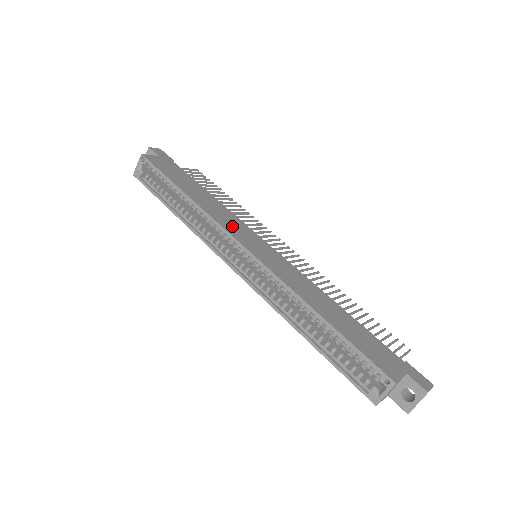
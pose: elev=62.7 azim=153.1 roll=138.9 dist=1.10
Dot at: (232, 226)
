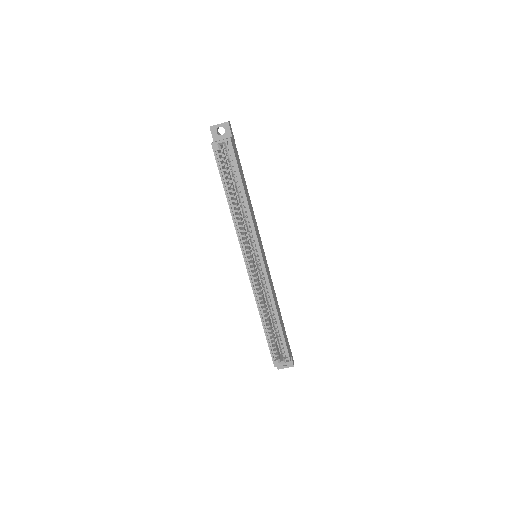
Dot at: occluded
